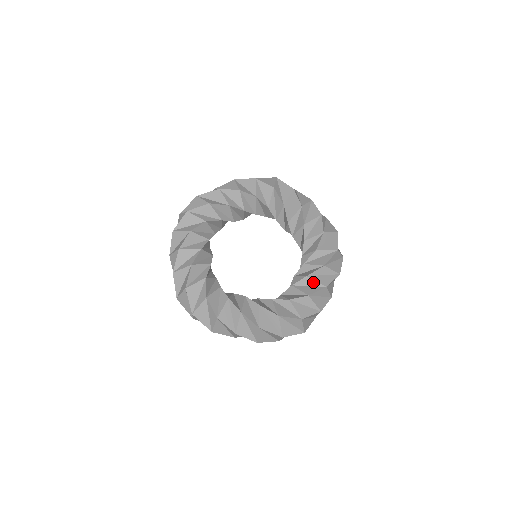
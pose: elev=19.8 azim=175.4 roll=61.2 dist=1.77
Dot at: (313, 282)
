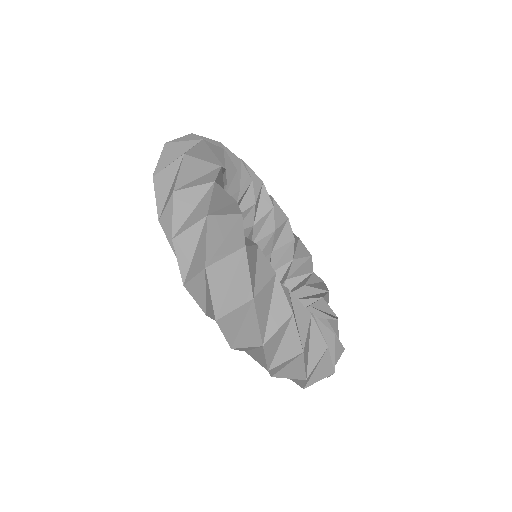
Dot at: (328, 307)
